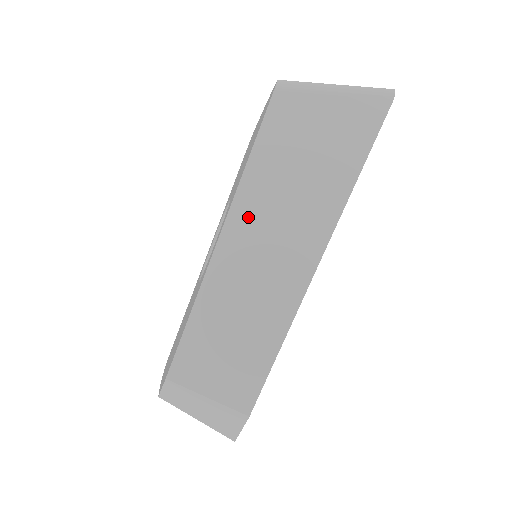
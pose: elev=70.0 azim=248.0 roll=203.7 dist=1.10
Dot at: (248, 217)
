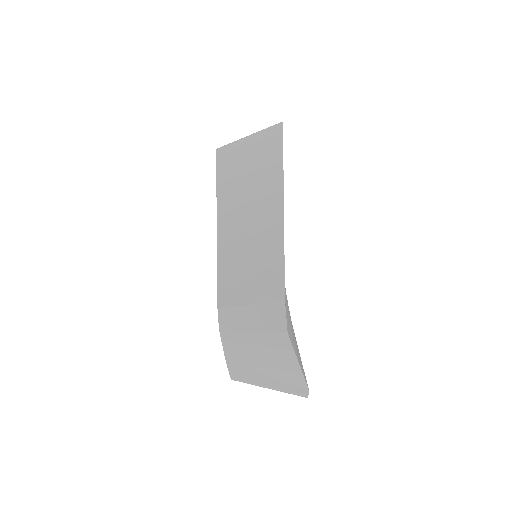
Dot at: (229, 206)
